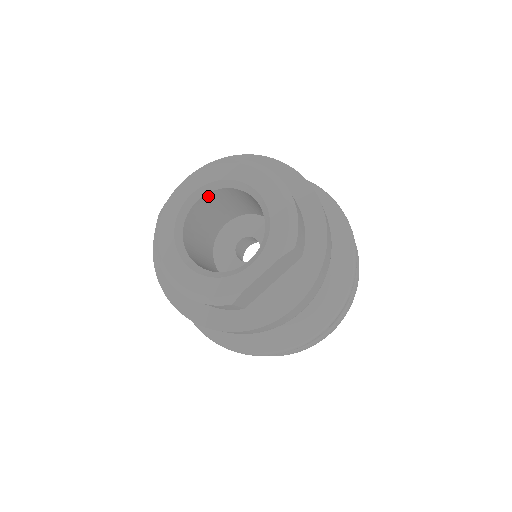
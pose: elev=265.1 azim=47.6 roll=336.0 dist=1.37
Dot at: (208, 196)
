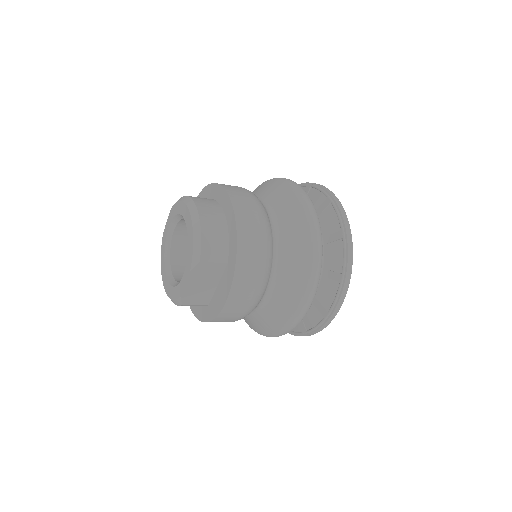
Dot at: (180, 226)
